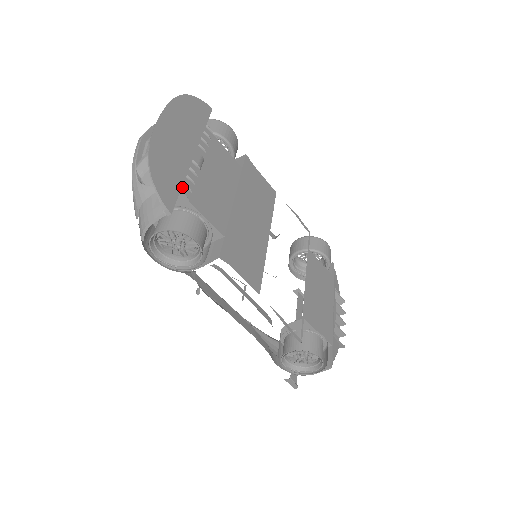
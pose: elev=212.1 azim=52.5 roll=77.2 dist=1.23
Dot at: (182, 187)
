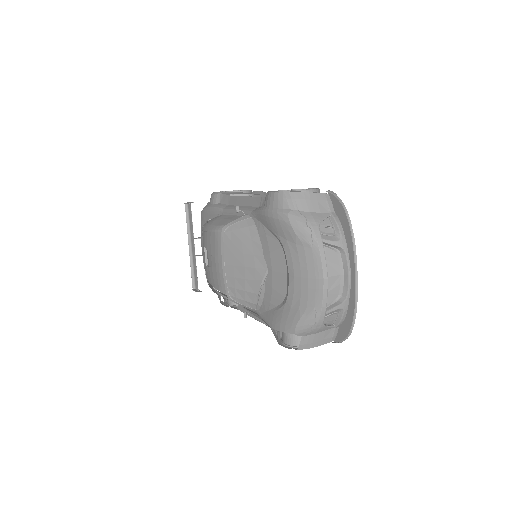
Dot at: occluded
